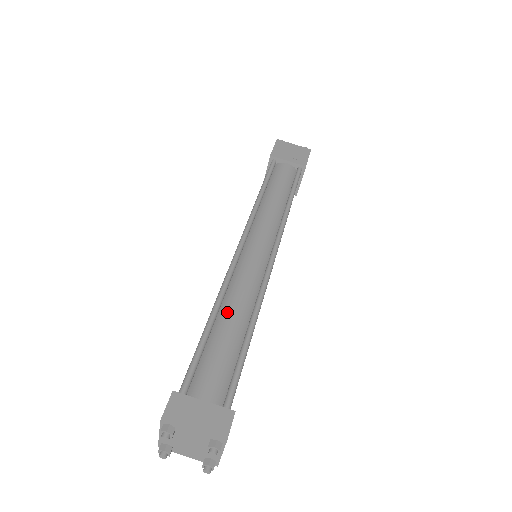
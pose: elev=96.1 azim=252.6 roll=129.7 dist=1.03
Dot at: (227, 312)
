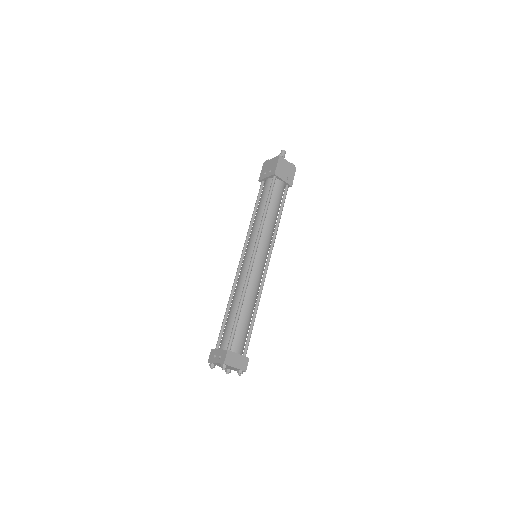
Dot at: (247, 304)
